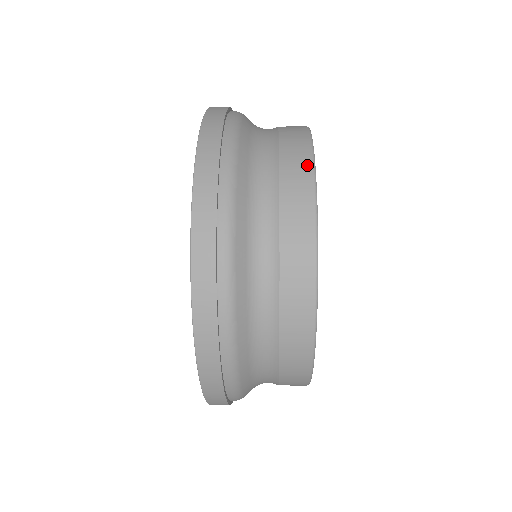
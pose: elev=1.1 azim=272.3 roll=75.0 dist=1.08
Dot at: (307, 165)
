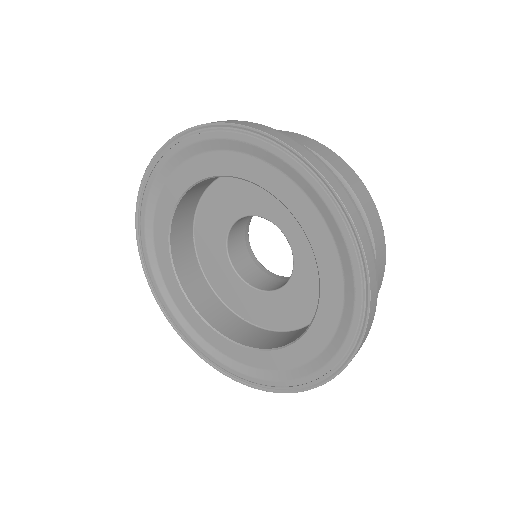
Dot at: (384, 267)
